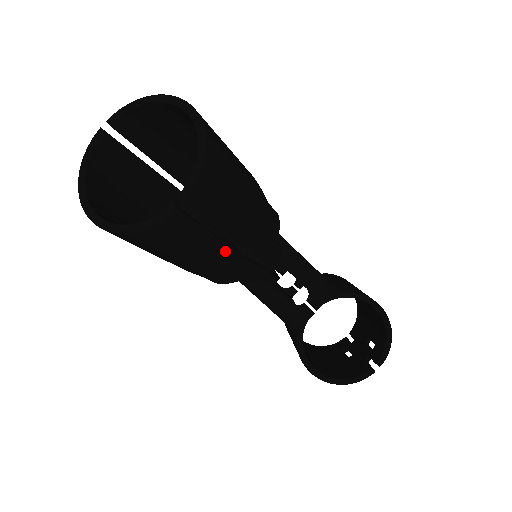
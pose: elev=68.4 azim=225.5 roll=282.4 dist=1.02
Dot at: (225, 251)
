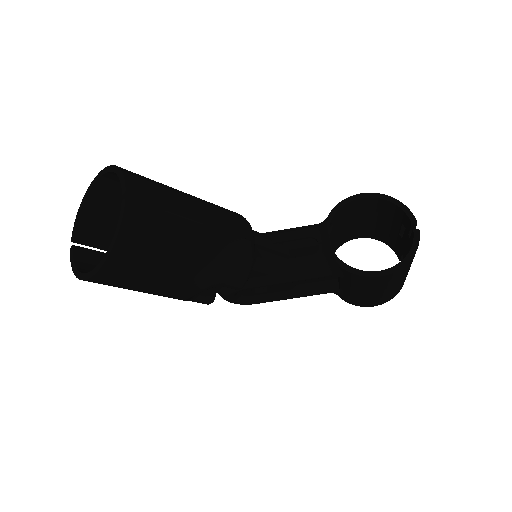
Dot at: (204, 231)
